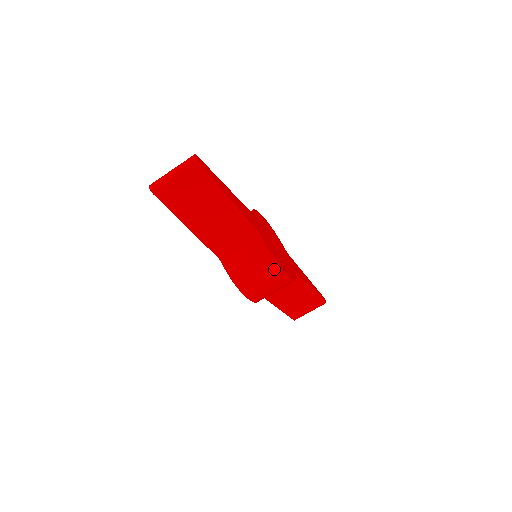
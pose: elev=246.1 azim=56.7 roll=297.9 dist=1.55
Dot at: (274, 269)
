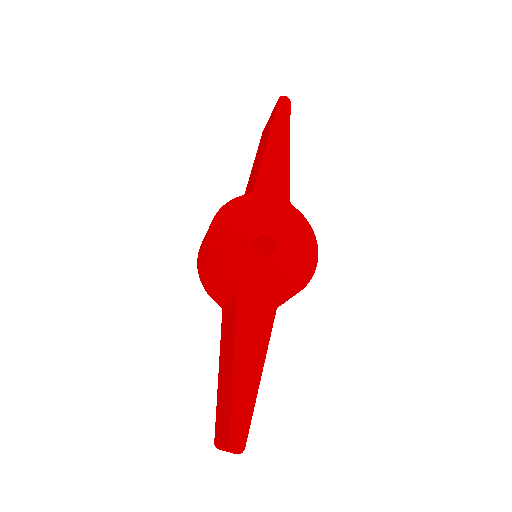
Dot at: occluded
